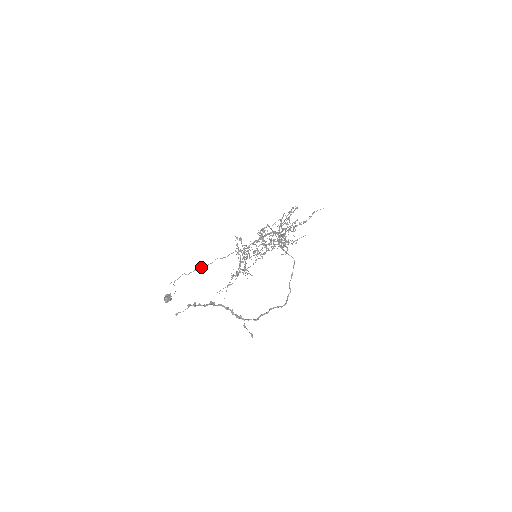
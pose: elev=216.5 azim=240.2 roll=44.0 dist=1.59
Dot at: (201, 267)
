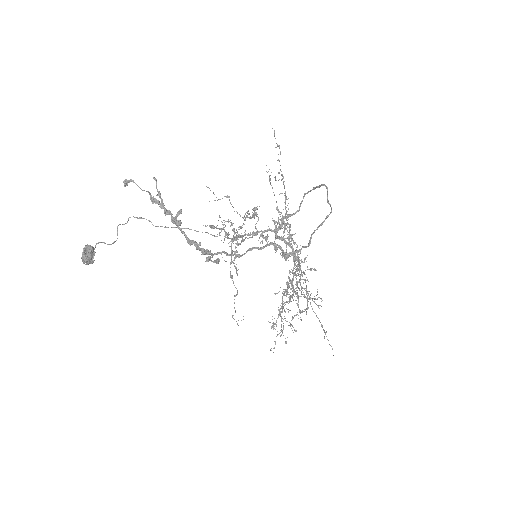
Dot at: occluded
